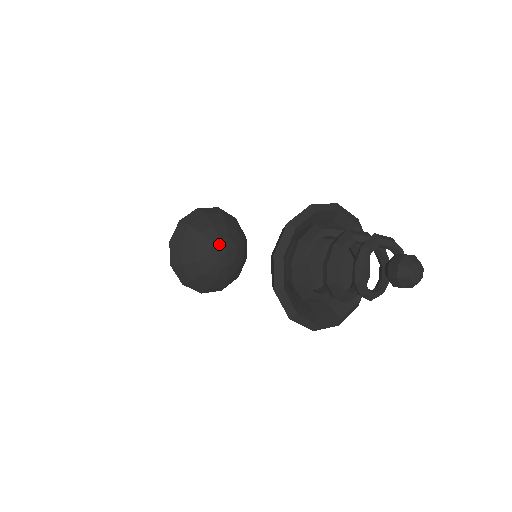
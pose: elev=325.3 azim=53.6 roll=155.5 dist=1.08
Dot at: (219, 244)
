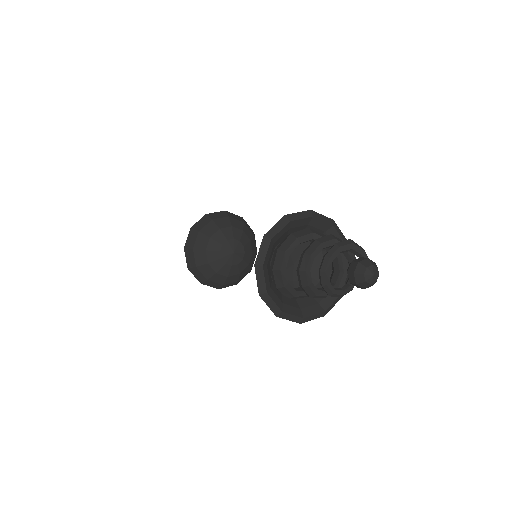
Dot at: (231, 243)
